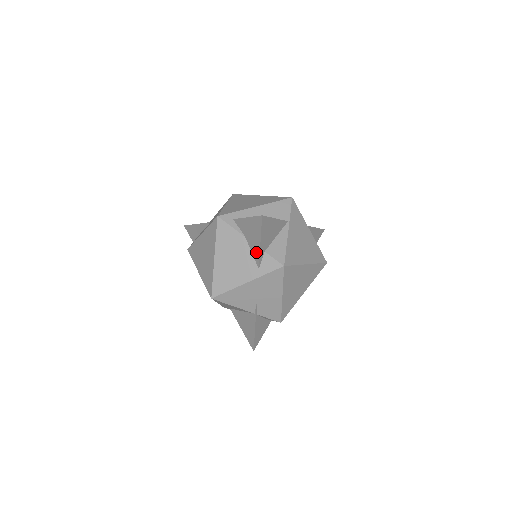
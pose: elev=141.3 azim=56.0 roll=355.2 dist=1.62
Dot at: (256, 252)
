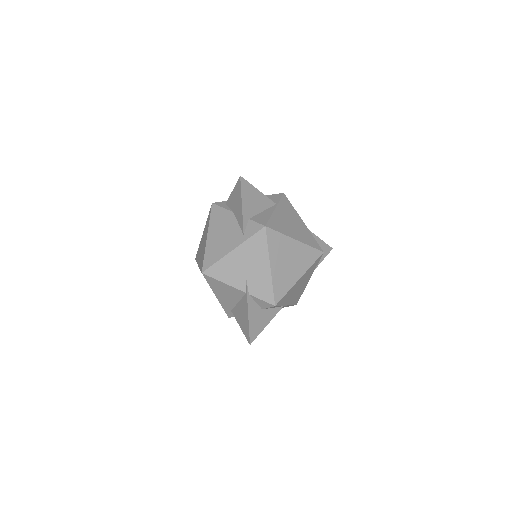
Dot at: (240, 218)
